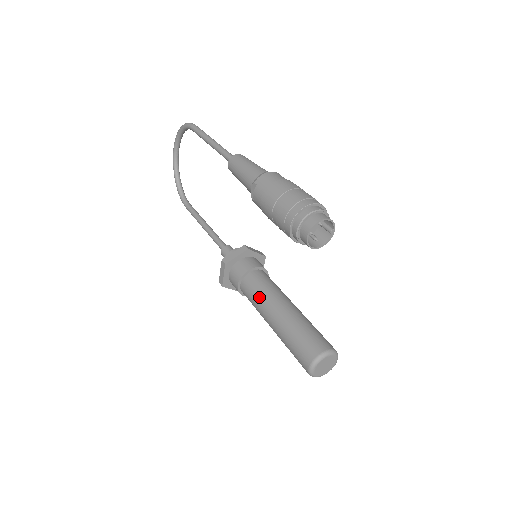
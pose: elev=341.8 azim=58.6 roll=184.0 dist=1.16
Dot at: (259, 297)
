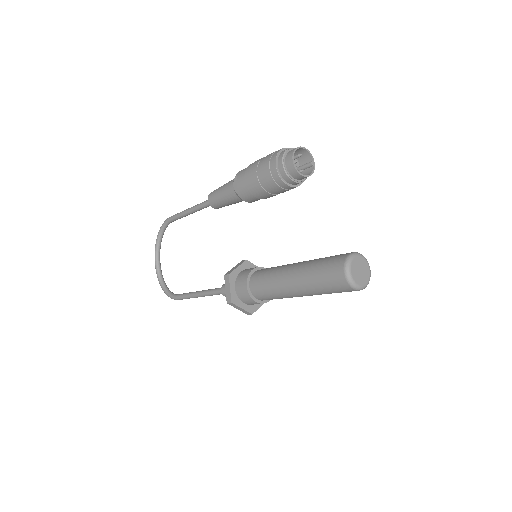
Dot at: (271, 274)
